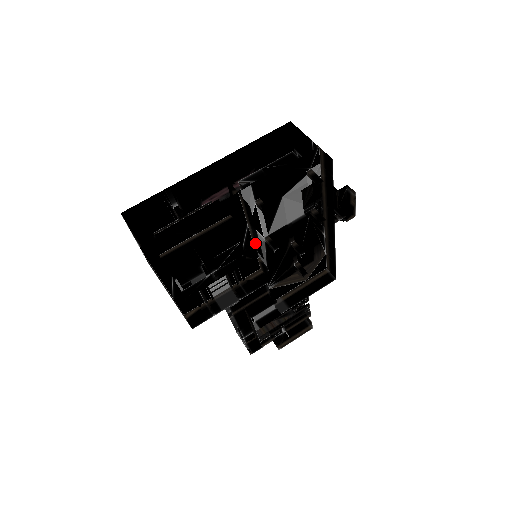
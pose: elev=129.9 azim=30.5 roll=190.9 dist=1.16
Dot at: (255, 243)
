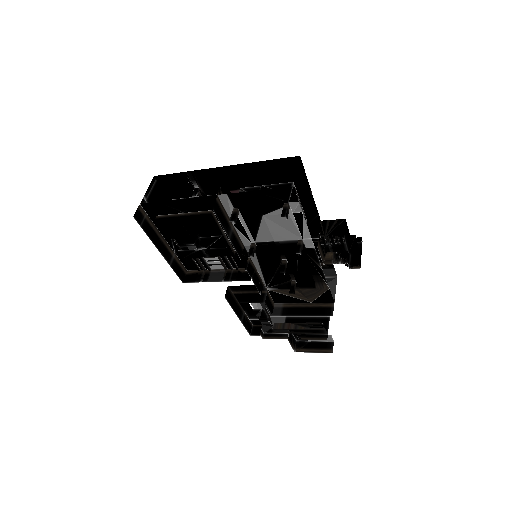
Dot at: (236, 242)
